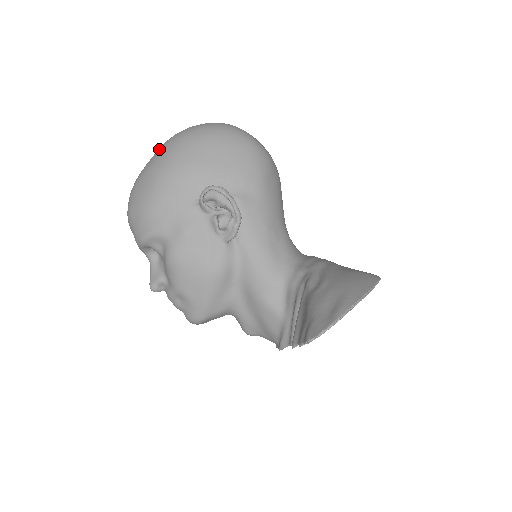
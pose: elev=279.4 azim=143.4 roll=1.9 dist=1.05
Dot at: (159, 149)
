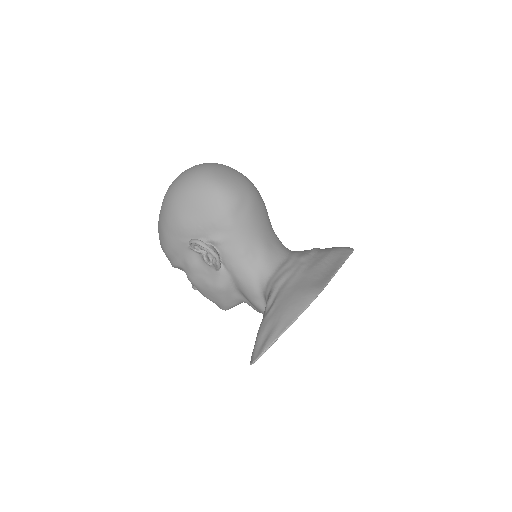
Dot at: occluded
